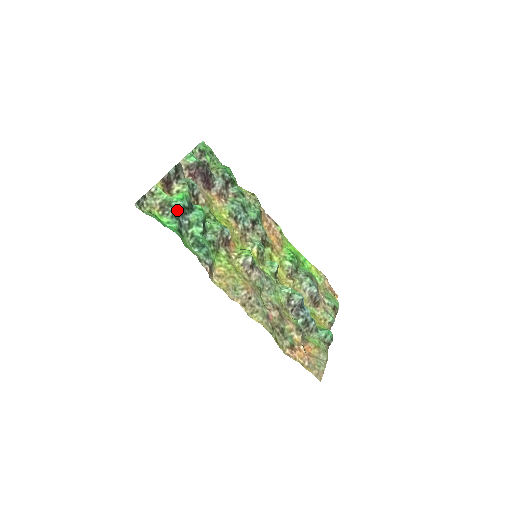
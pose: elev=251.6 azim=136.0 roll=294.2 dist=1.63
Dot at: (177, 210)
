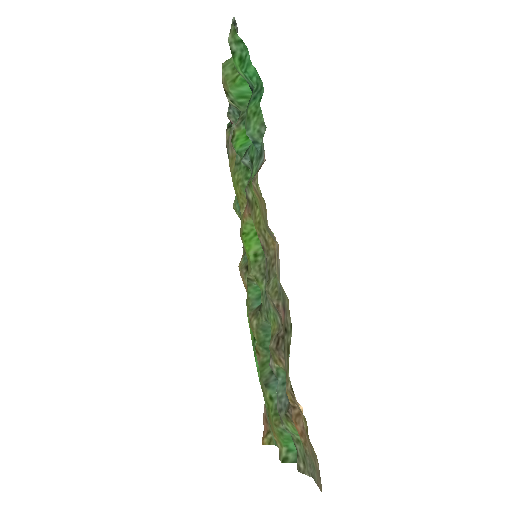
Dot at: occluded
